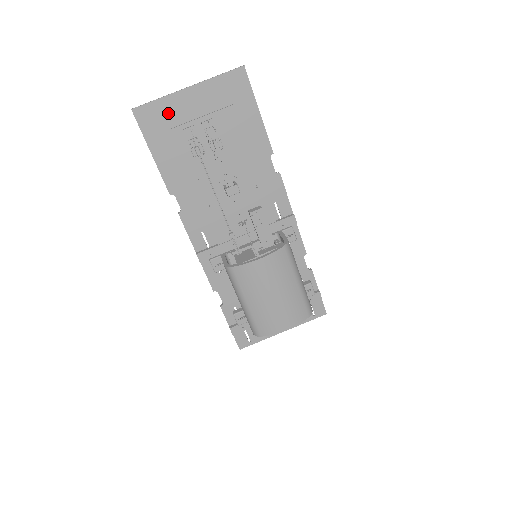
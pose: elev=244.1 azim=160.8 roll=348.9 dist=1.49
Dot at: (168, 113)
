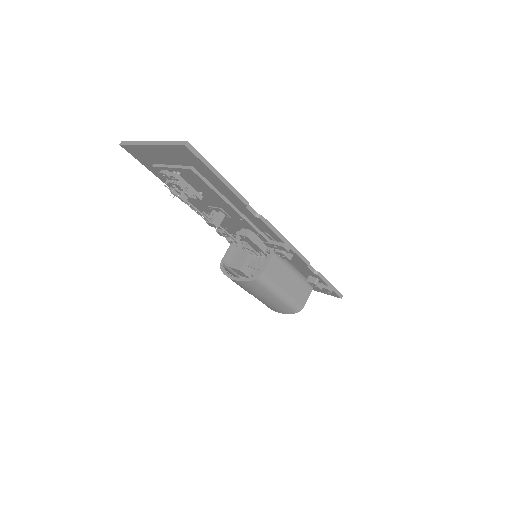
Dot at: (146, 155)
